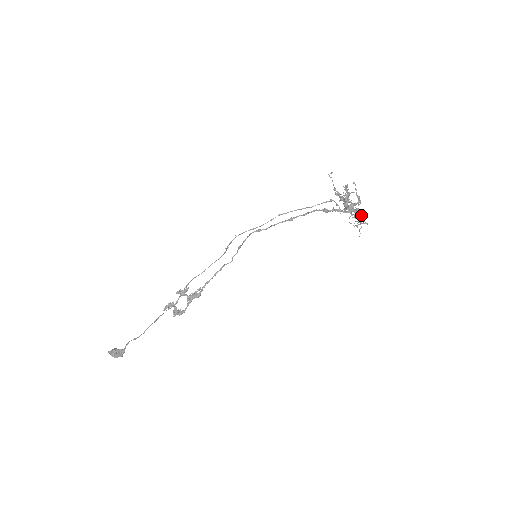
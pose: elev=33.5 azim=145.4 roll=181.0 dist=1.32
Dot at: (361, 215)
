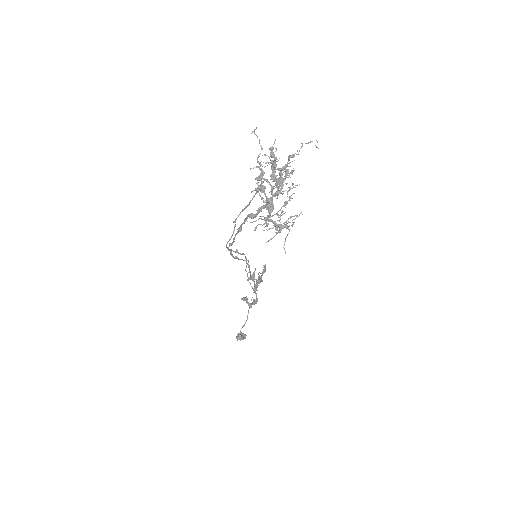
Dot at: occluded
